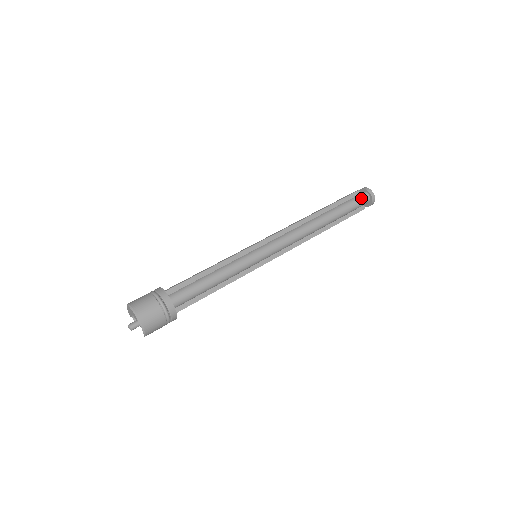
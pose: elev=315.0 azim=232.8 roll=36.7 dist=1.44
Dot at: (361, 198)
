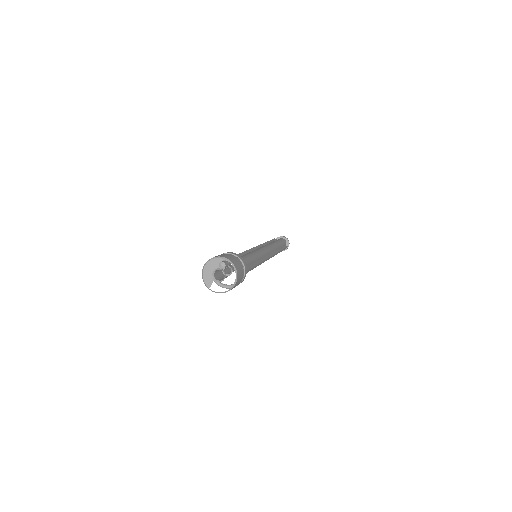
Dot at: occluded
